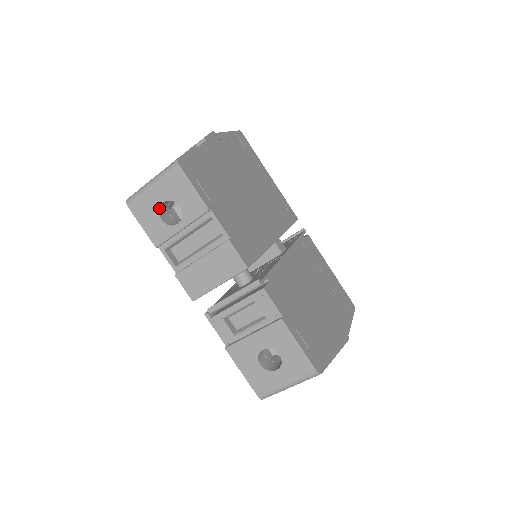
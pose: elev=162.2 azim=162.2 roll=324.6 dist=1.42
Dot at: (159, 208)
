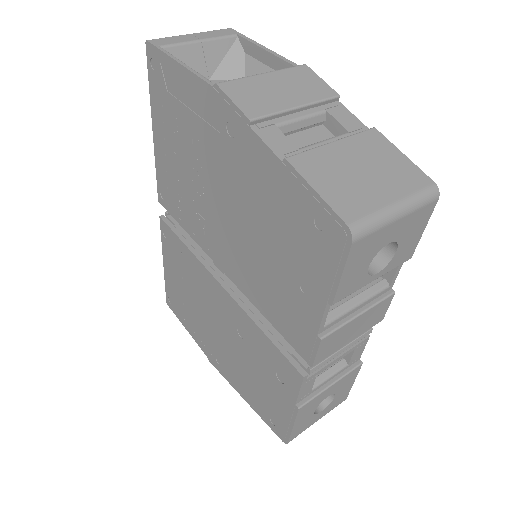
Dot at: (379, 250)
